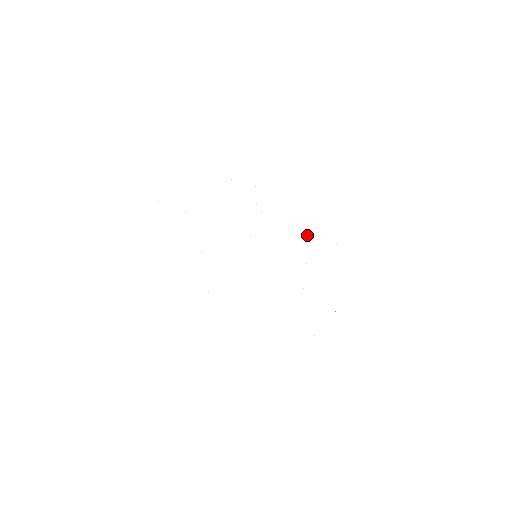
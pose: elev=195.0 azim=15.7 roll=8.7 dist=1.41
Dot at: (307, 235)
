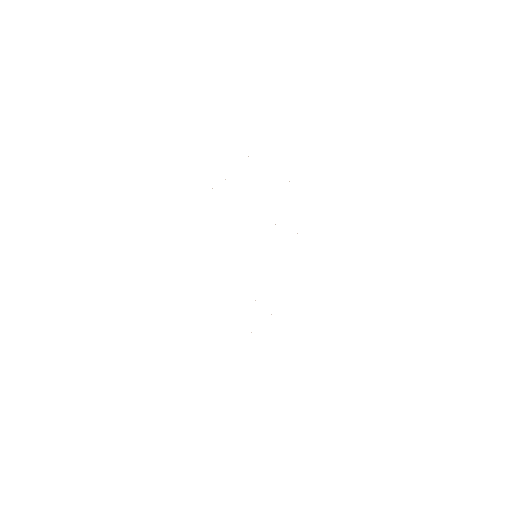
Dot at: occluded
